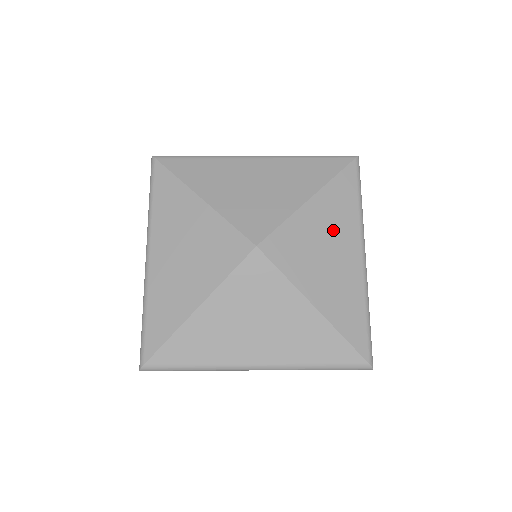
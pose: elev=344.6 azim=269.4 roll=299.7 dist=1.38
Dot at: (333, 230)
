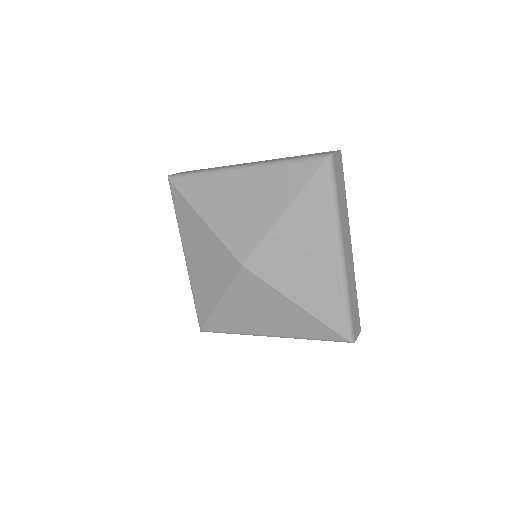
Dot at: (307, 238)
